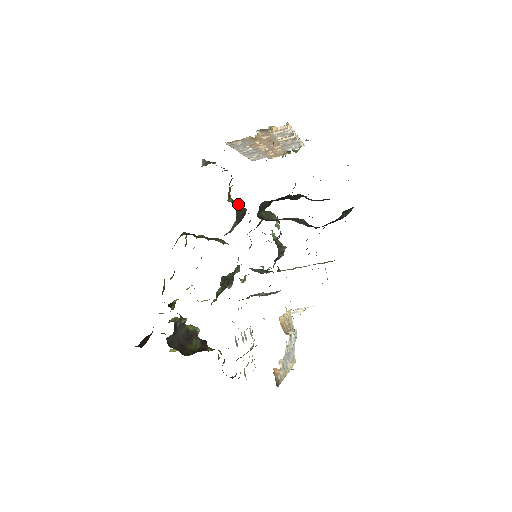
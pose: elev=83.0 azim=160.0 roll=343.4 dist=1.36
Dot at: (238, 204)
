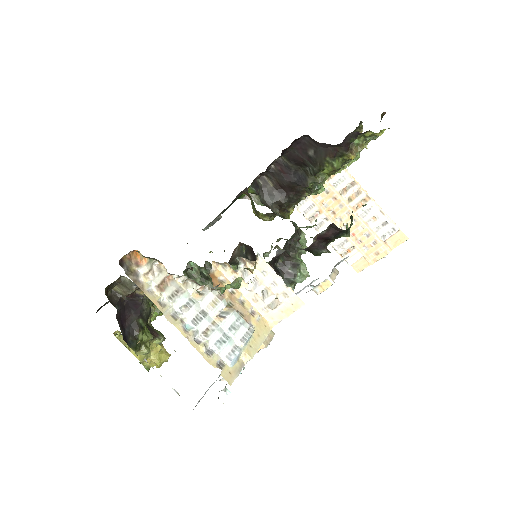
Dot at: (253, 202)
